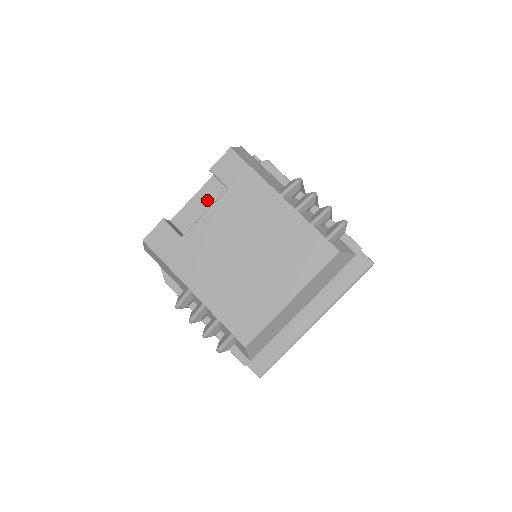
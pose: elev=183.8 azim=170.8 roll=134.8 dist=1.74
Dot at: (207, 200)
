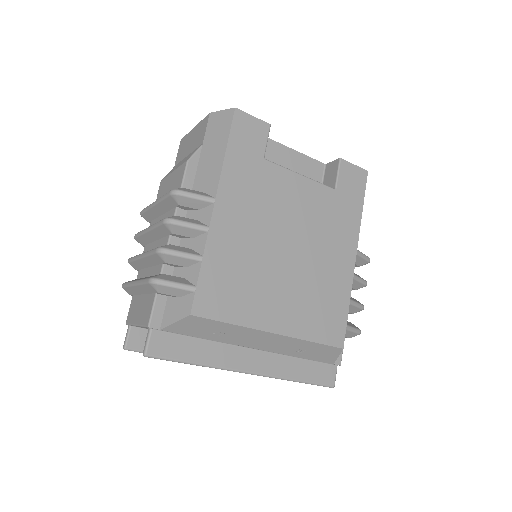
Dot at: (301, 169)
